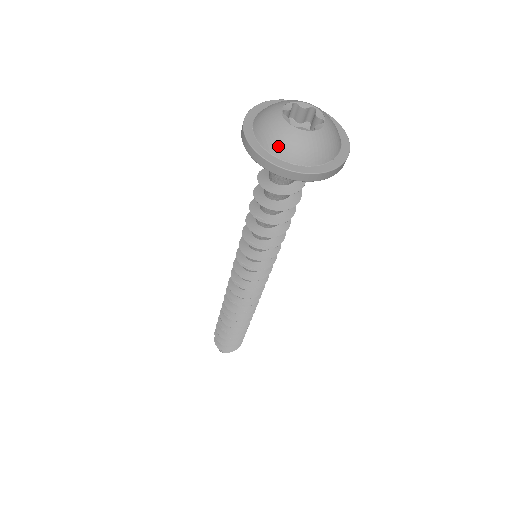
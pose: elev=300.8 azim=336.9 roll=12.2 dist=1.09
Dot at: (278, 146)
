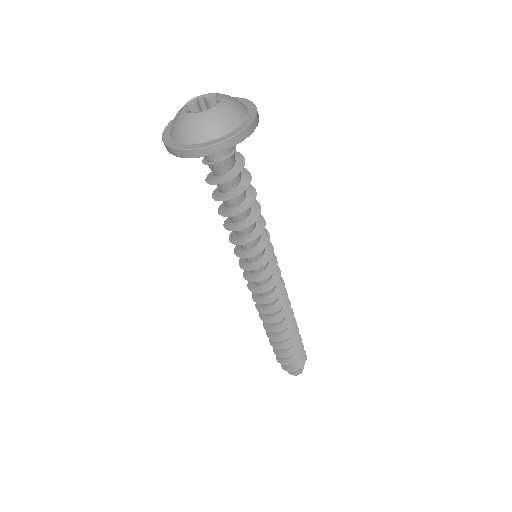
Dot at: (212, 130)
